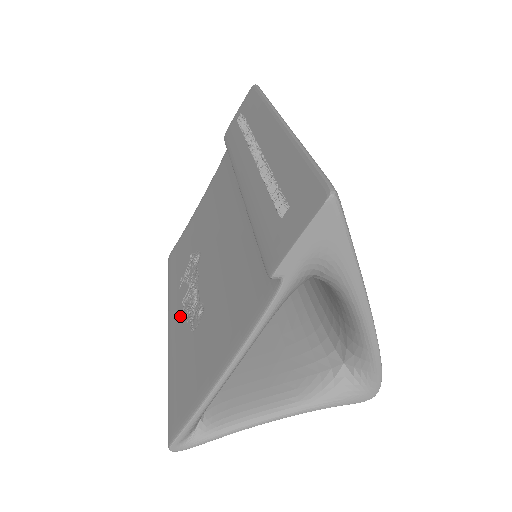
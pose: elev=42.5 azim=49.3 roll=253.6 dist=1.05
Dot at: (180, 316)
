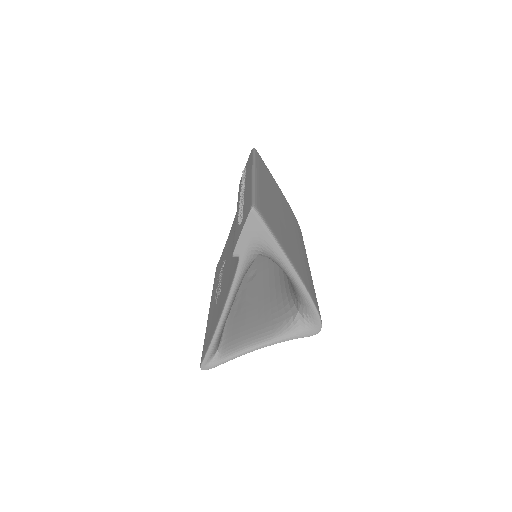
Dot at: (214, 299)
